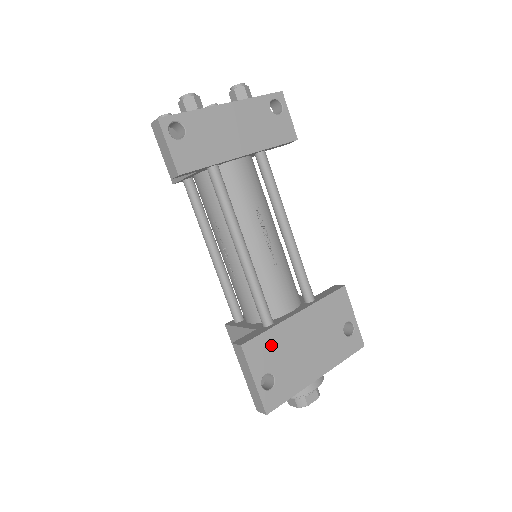
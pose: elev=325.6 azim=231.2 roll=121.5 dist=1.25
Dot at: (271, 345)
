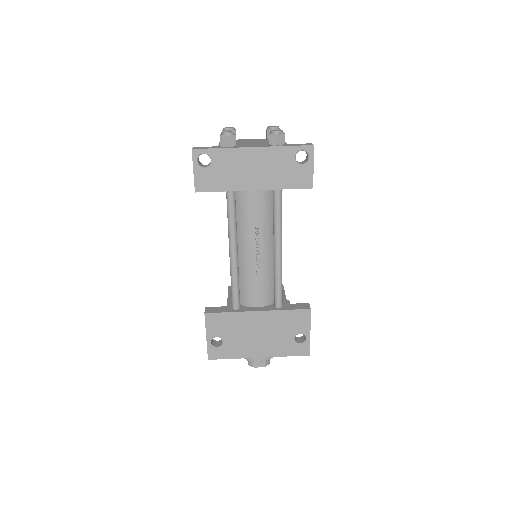
Dot at: (228, 322)
